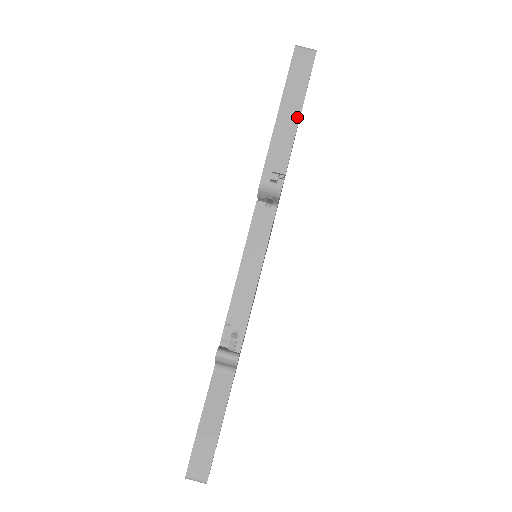
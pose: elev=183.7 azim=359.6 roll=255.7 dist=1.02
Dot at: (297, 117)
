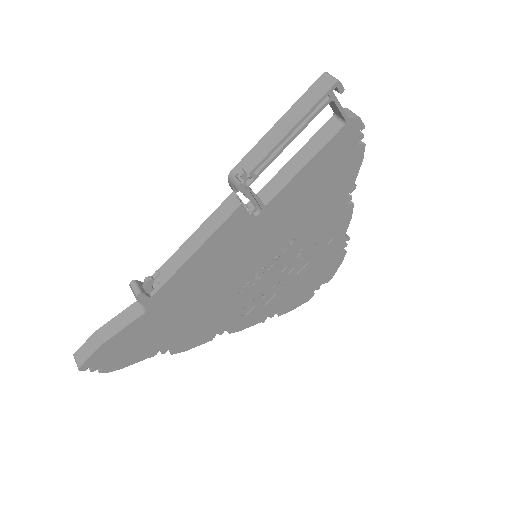
Dot at: (286, 132)
